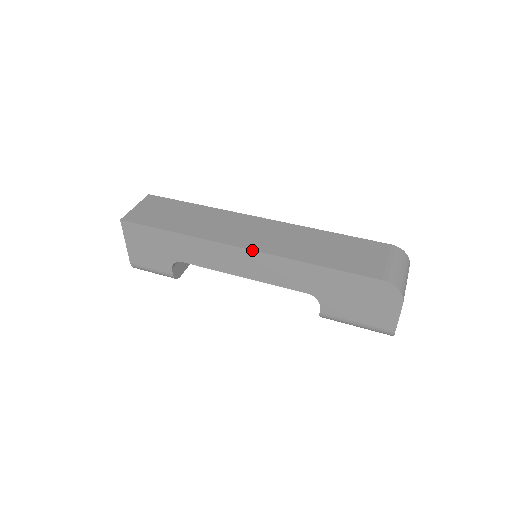
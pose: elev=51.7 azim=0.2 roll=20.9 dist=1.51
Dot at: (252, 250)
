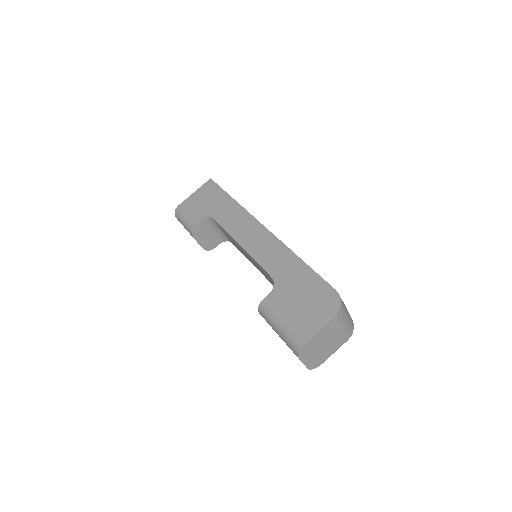
Dot at: occluded
